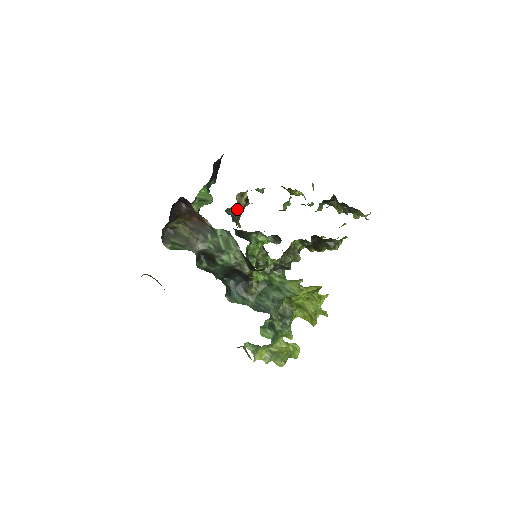
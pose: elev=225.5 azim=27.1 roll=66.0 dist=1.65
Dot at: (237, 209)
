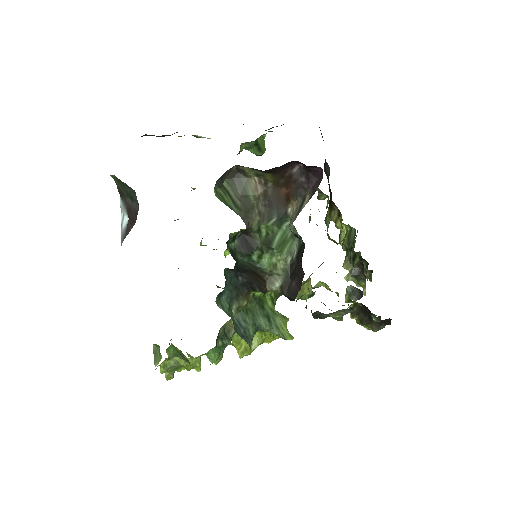
Dot at: occluded
